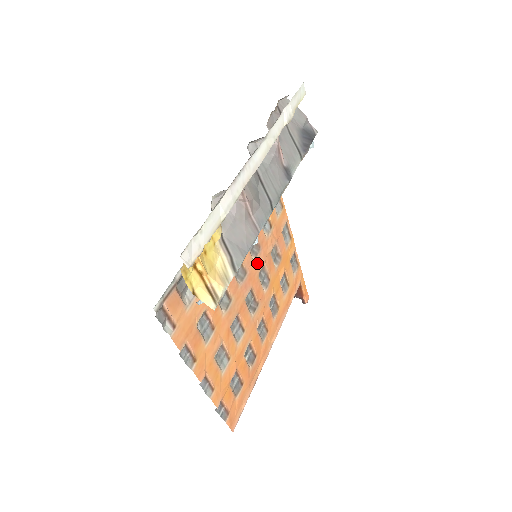
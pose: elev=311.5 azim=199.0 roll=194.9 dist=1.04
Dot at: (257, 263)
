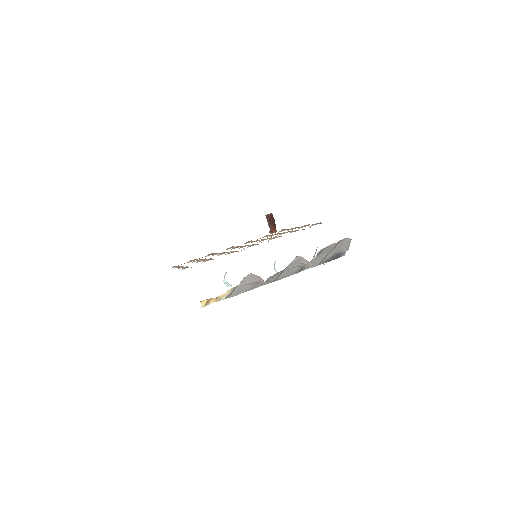
Dot at: occluded
